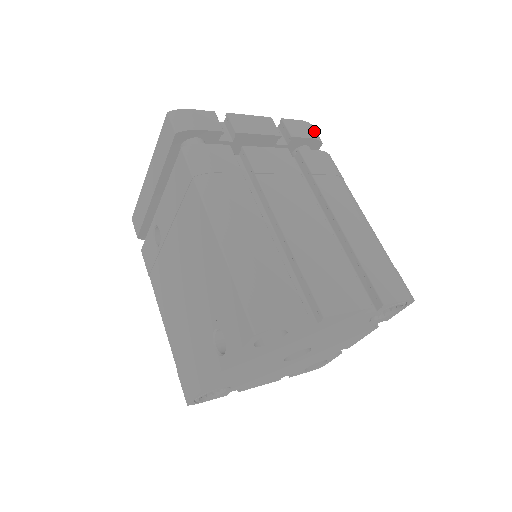
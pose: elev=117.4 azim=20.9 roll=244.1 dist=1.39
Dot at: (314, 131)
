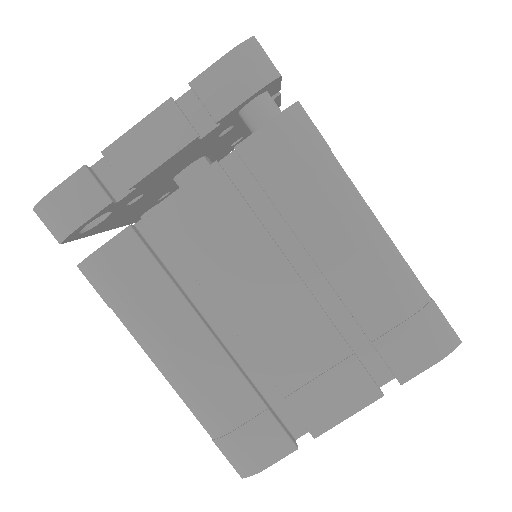
Dot at: (256, 60)
